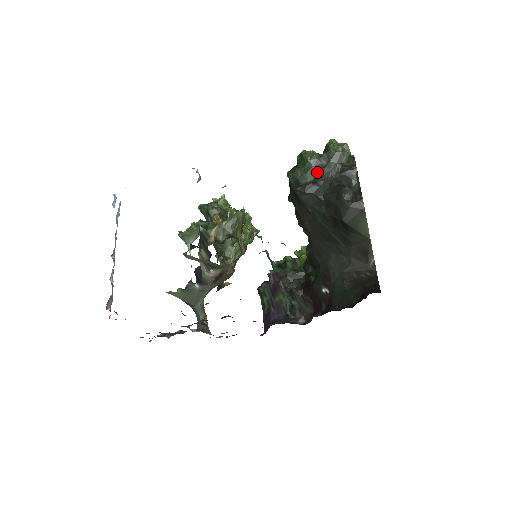
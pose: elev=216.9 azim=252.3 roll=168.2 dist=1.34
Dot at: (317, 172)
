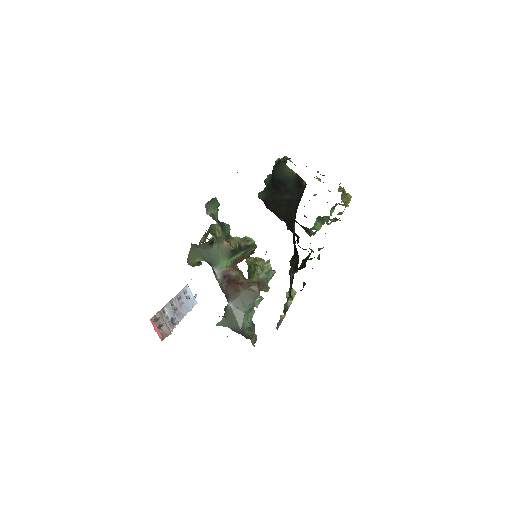
Dot at: (270, 181)
